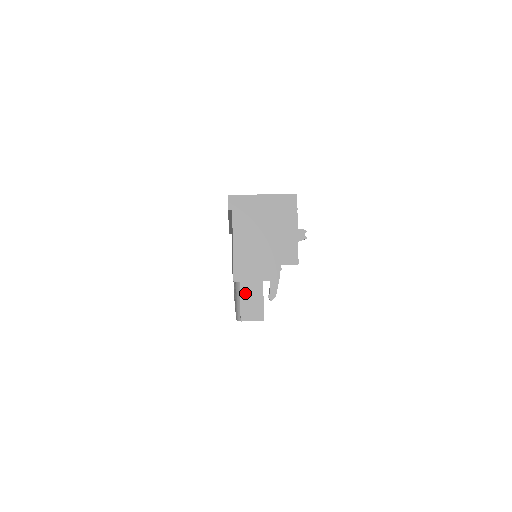
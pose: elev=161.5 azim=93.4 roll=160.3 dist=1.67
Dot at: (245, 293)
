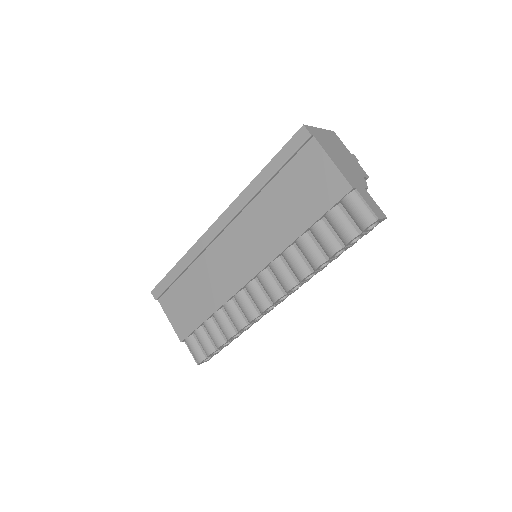
Dot at: (364, 197)
